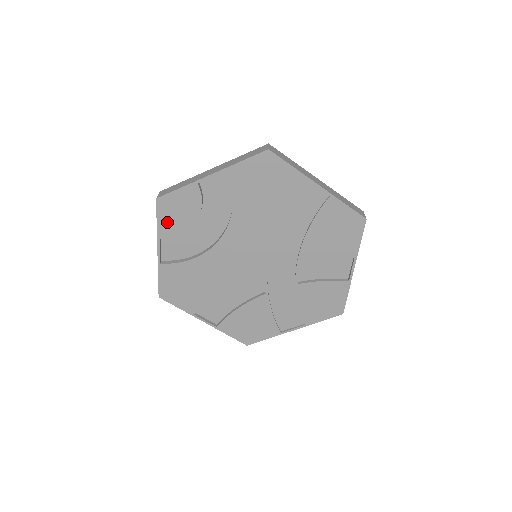
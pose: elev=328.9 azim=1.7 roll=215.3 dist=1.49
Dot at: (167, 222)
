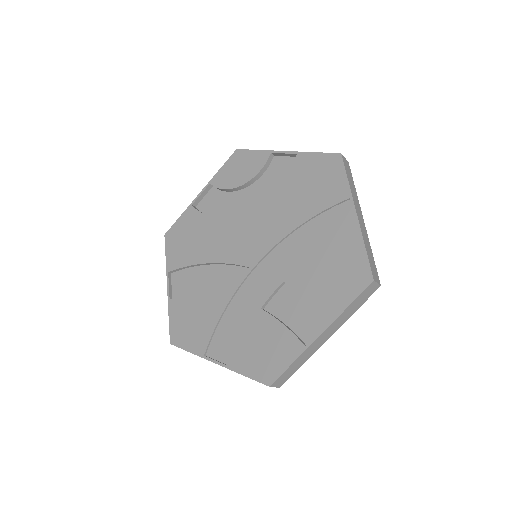
Dot at: (226, 173)
